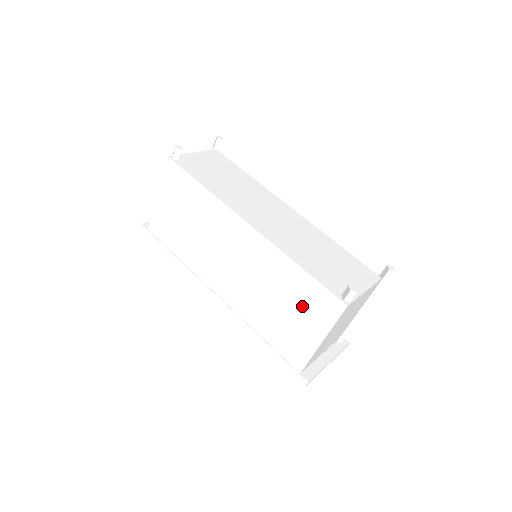
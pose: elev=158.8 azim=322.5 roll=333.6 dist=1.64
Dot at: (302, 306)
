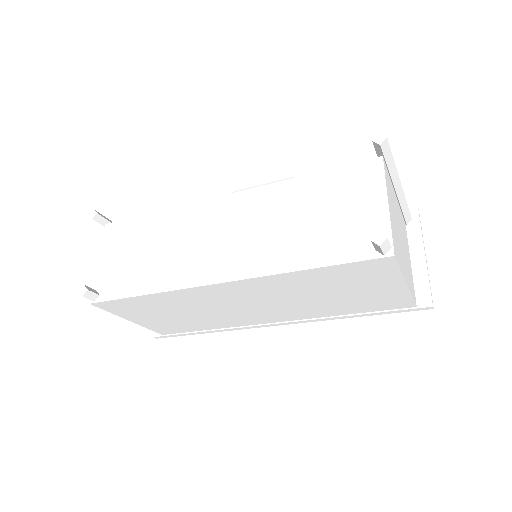
Dot at: (352, 283)
